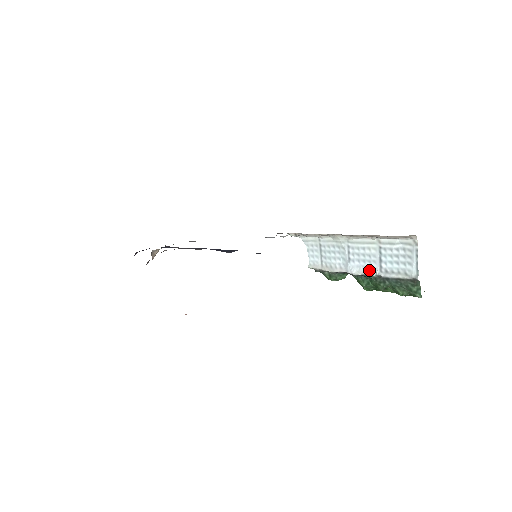
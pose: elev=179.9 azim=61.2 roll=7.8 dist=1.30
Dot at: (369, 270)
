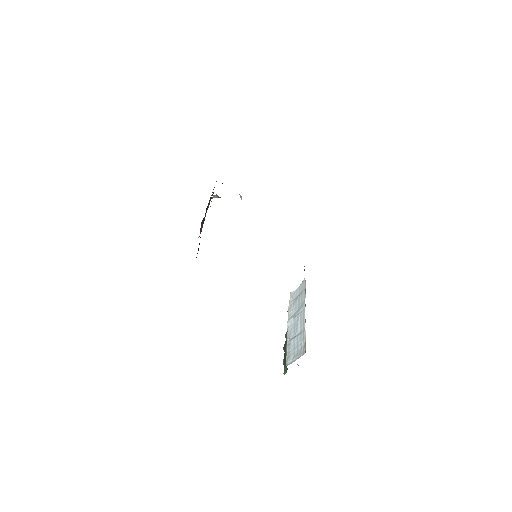
Dot at: (290, 333)
